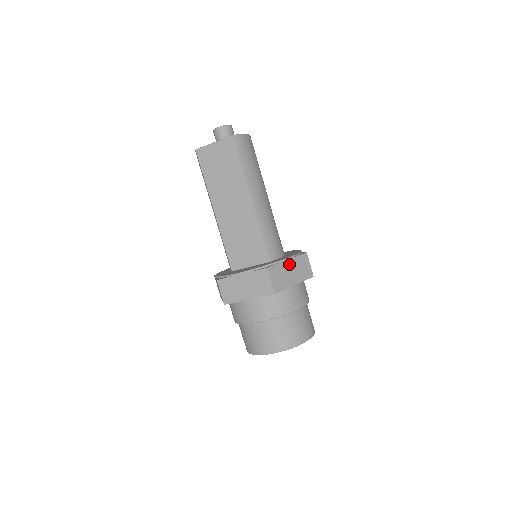
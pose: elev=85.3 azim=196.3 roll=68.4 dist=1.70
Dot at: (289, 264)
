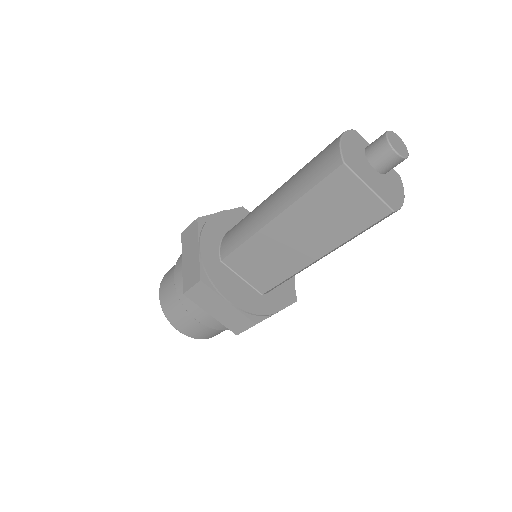
Dot at: occluded
